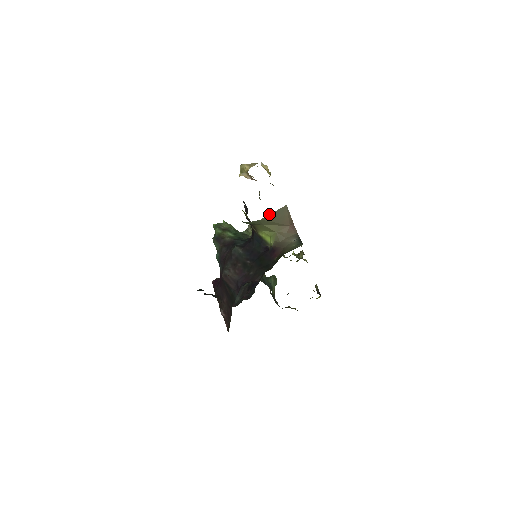
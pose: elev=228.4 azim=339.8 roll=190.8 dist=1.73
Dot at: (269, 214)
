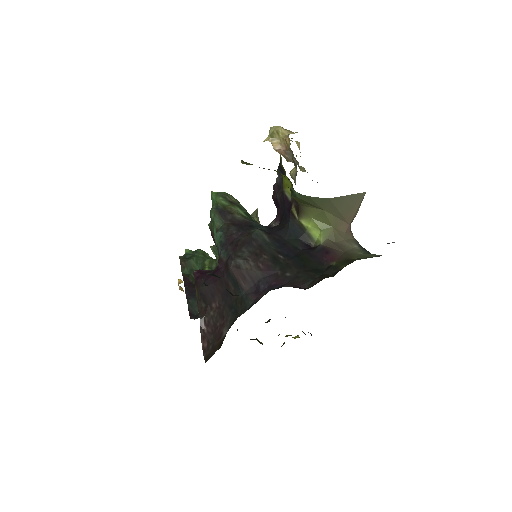
Dot at: occluded
